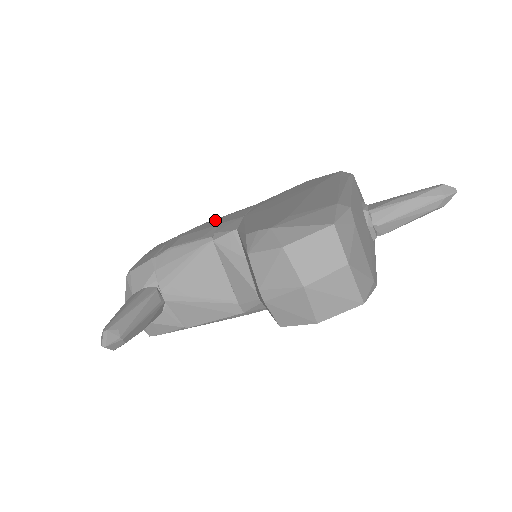
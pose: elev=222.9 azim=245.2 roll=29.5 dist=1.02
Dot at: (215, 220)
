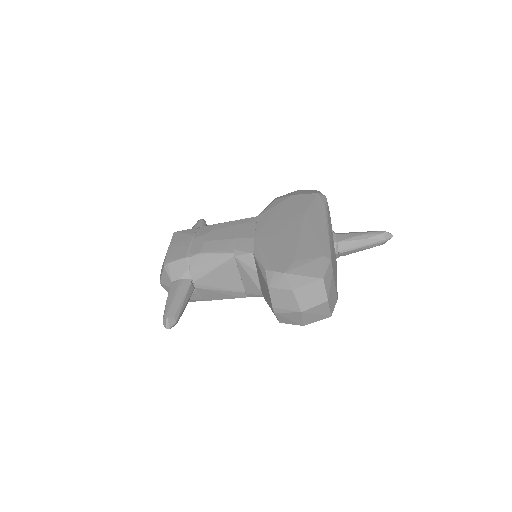
Dot at: (228, 228)
